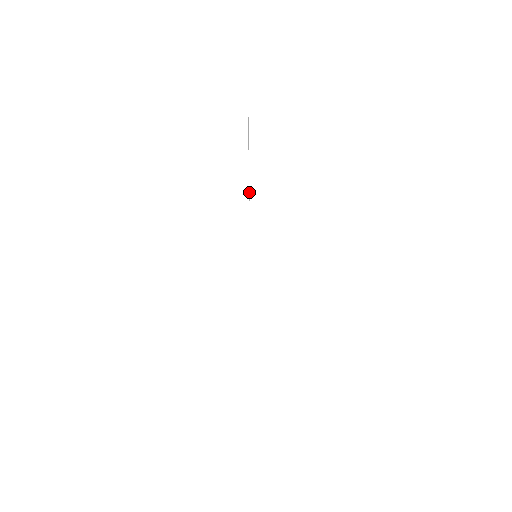
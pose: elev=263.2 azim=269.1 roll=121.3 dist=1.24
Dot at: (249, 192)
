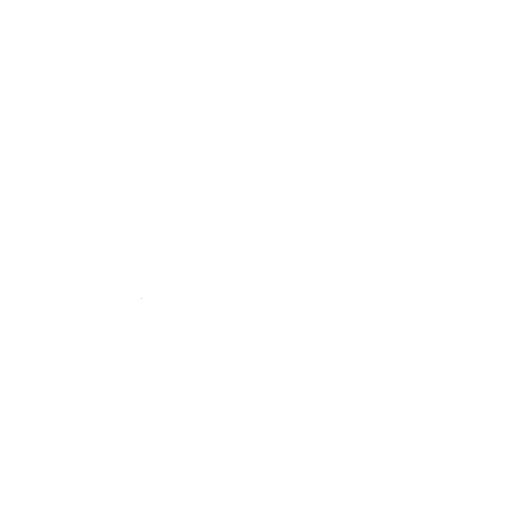
Dot at: occluded
